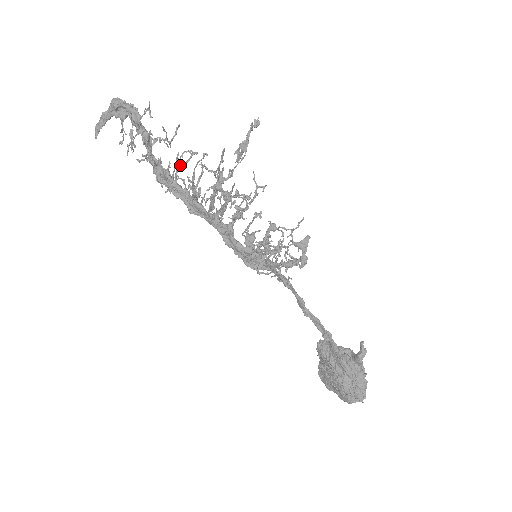
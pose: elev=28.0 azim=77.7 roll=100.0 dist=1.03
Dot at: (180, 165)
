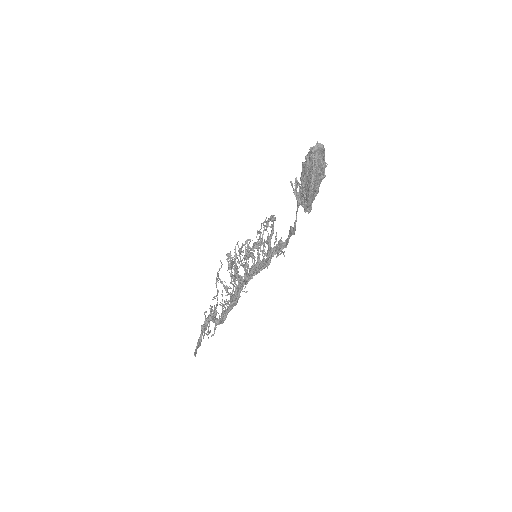
Dot at: (216, 286)
